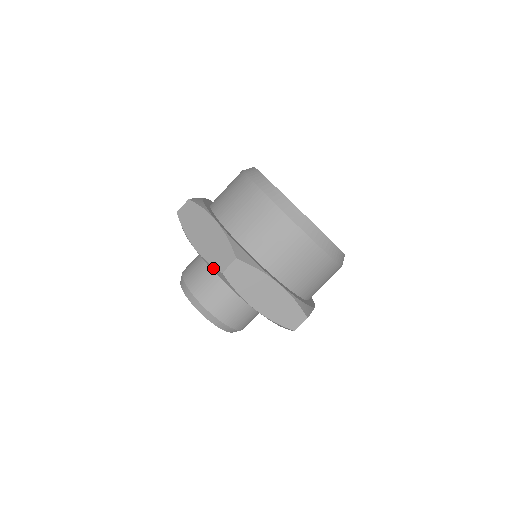
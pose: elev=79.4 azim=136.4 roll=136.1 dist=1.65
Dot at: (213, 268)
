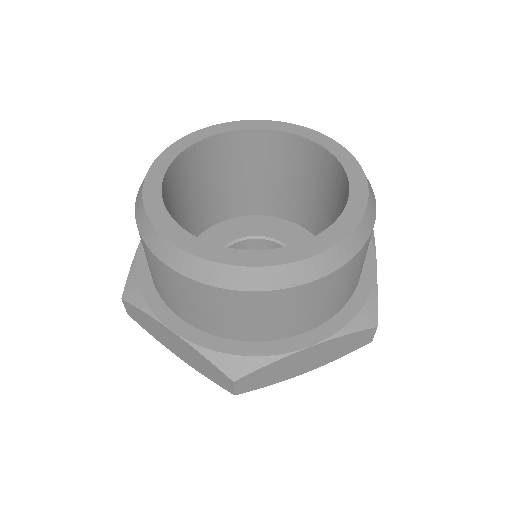
Dot at: occluded
